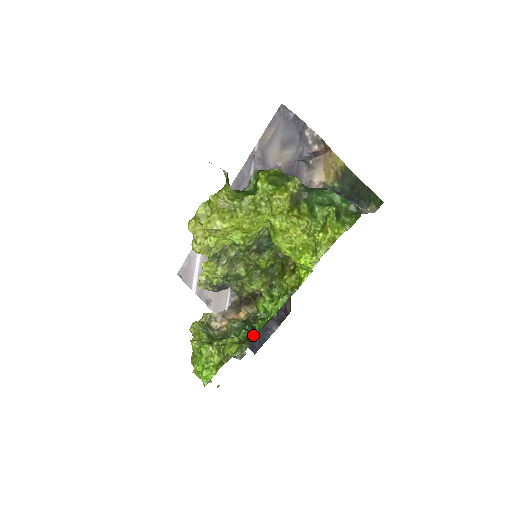
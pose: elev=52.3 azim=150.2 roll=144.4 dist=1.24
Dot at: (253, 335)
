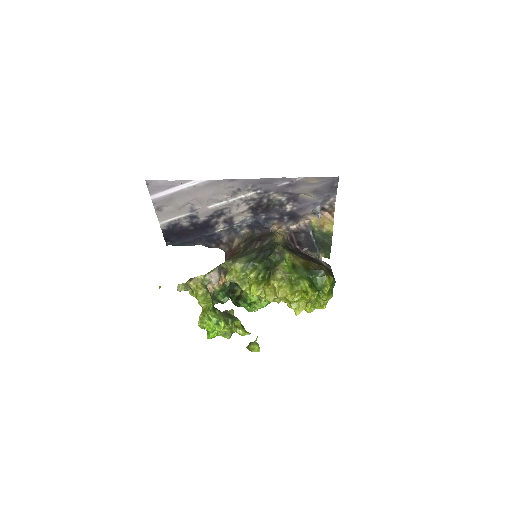
Dot at: occluded
